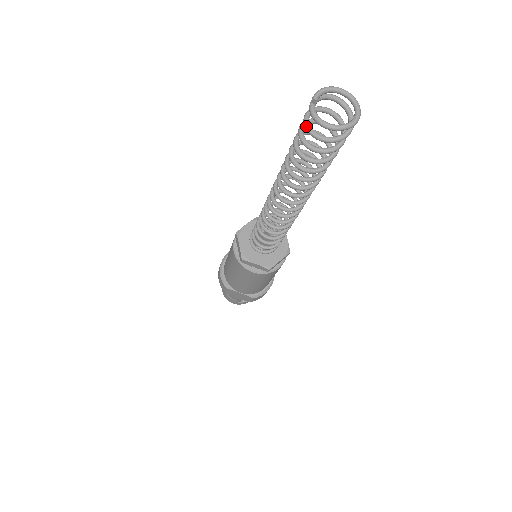
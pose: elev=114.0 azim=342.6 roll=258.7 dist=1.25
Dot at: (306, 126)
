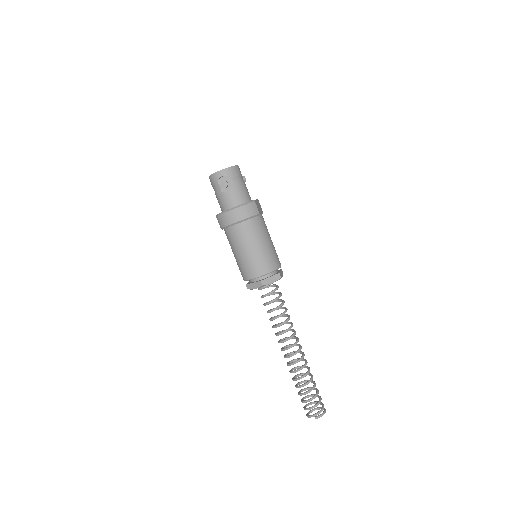
Dot at: occluded
